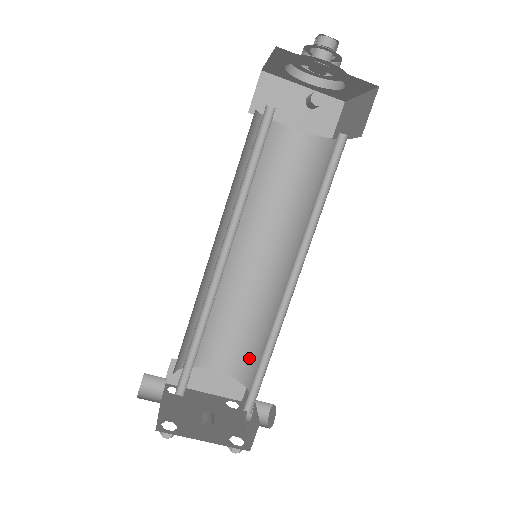
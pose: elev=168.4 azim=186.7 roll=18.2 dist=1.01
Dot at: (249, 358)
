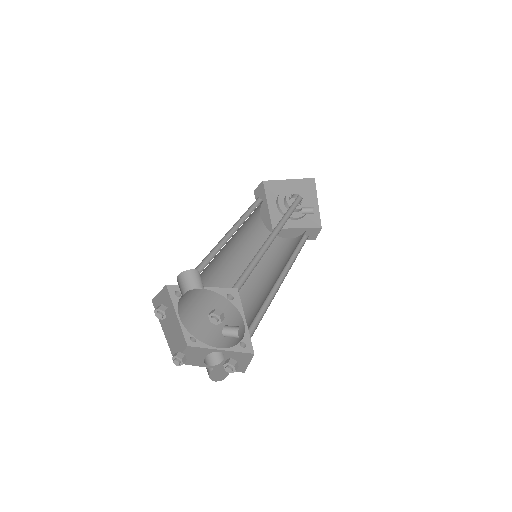
Dot at: (209, 324)
